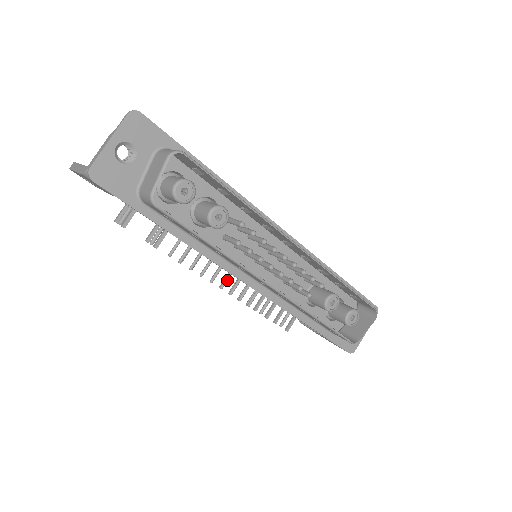
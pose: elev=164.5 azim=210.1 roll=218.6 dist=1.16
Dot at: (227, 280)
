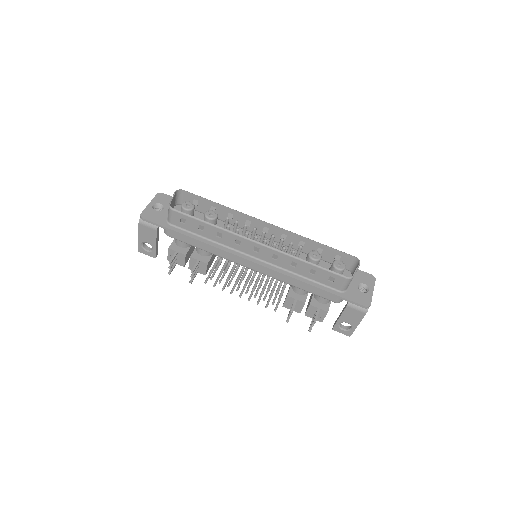
Dot at: occluded
